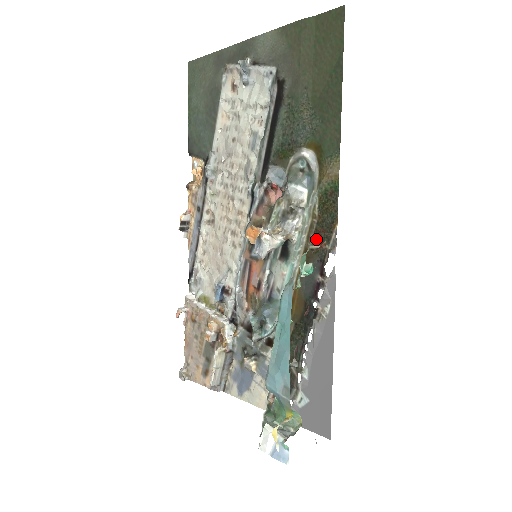
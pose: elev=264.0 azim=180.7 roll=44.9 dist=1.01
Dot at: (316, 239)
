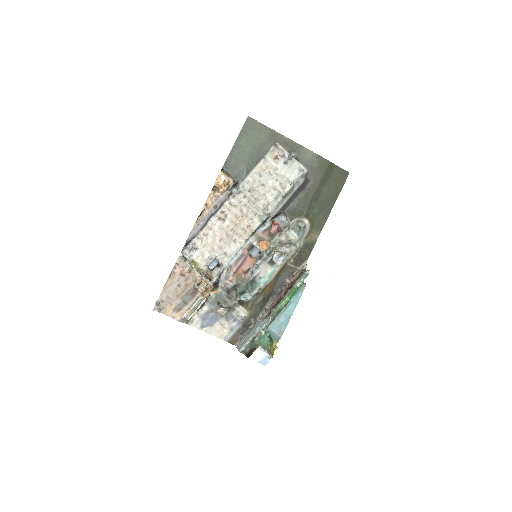
Dot at: (293, 262)
